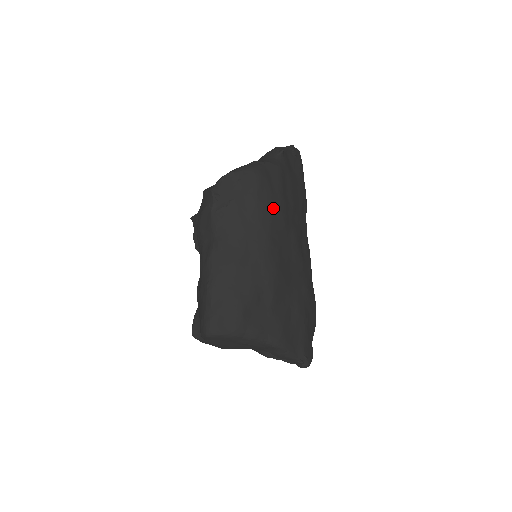
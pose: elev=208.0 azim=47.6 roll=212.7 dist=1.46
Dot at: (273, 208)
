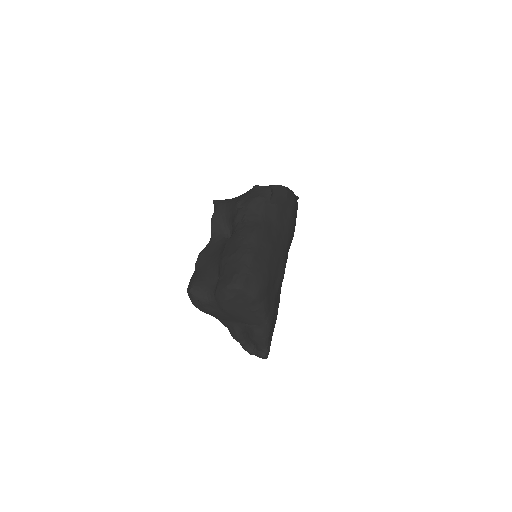
Dot at: (294, 227)
